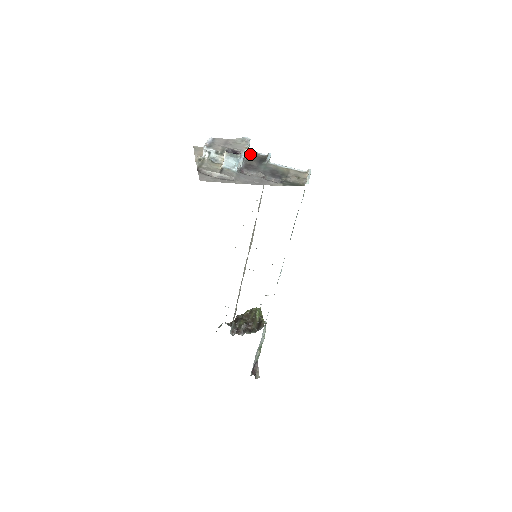
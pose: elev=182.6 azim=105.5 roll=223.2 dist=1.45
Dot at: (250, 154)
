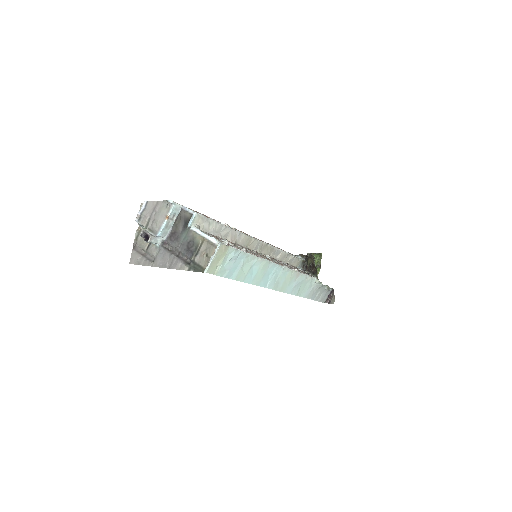
Dot at: (178, 215)
